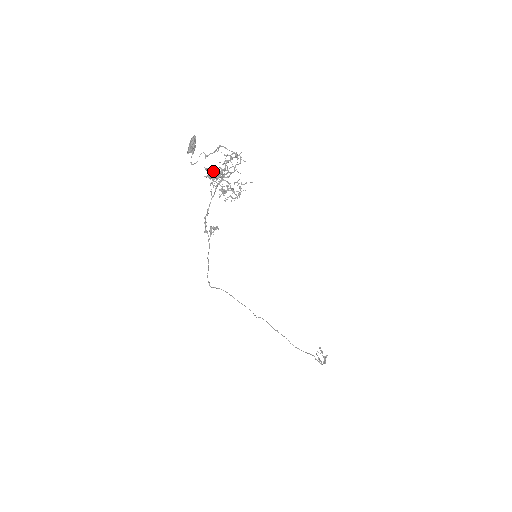
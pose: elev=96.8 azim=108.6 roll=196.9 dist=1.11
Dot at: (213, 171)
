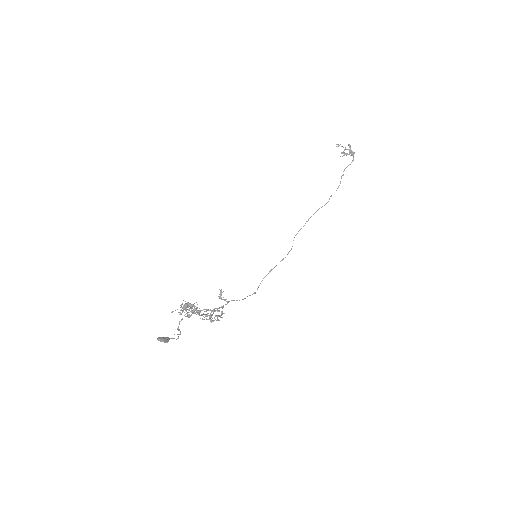
Dot at: (184, 309)
